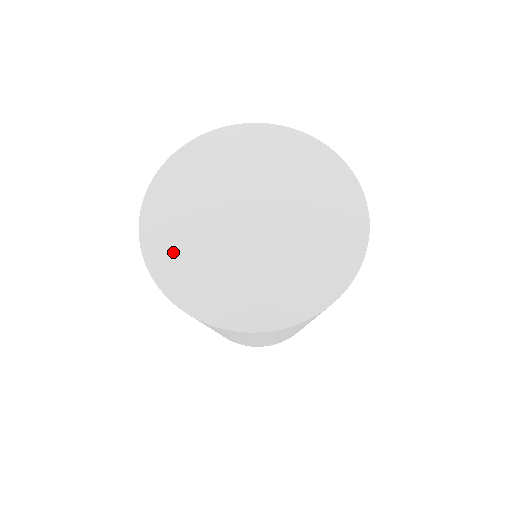
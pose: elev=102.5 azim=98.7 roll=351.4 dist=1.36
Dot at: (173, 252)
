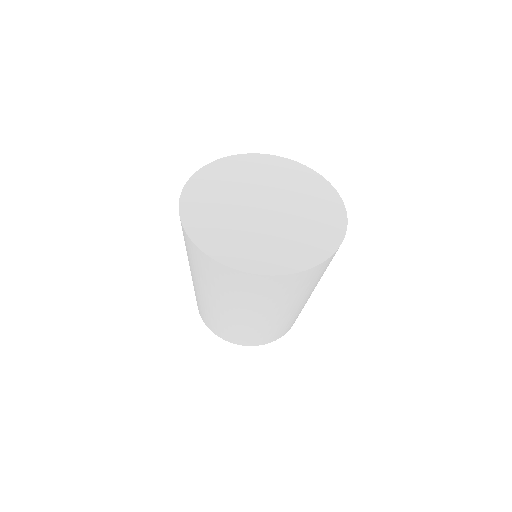
Dot at: (214, 235)
